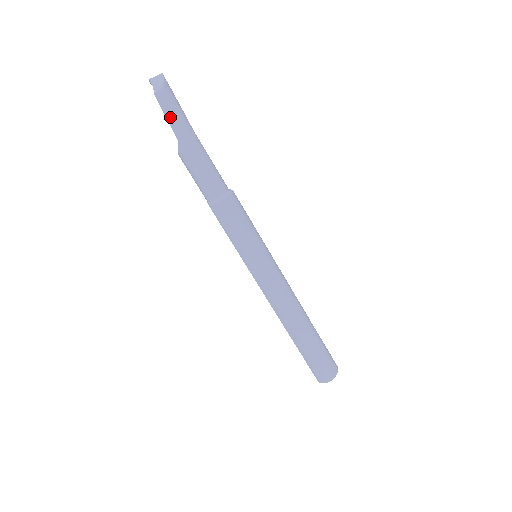
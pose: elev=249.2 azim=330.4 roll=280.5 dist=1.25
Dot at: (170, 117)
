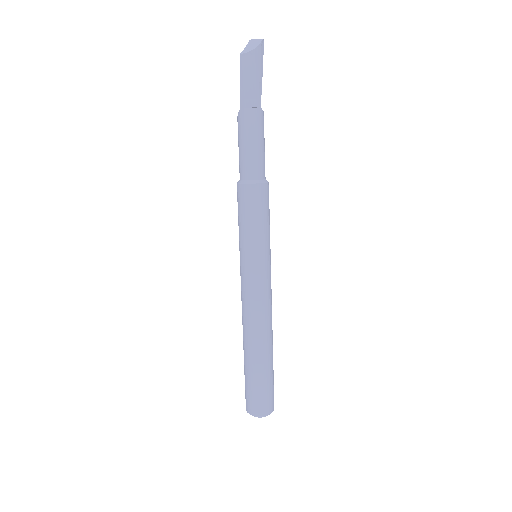
Dot at: (243, 82)
